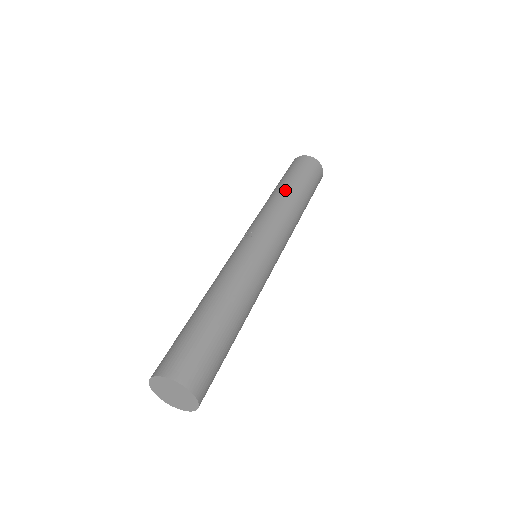
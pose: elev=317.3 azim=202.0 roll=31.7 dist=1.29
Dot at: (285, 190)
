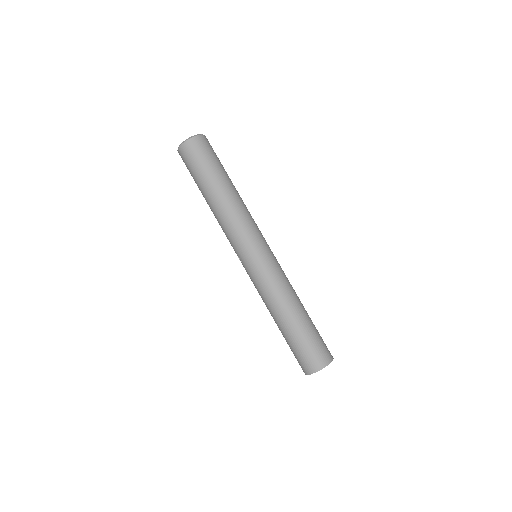
Dot at: (211, 200)
